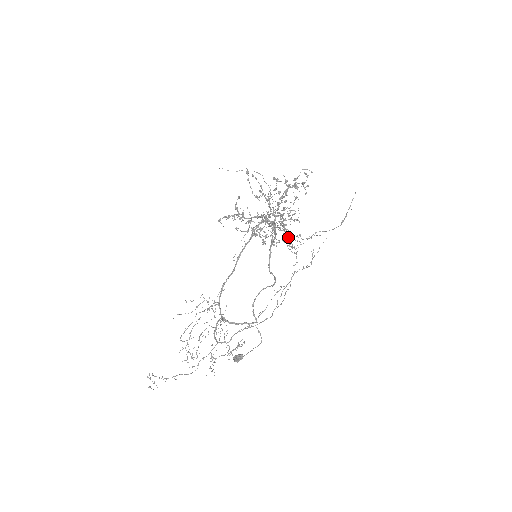
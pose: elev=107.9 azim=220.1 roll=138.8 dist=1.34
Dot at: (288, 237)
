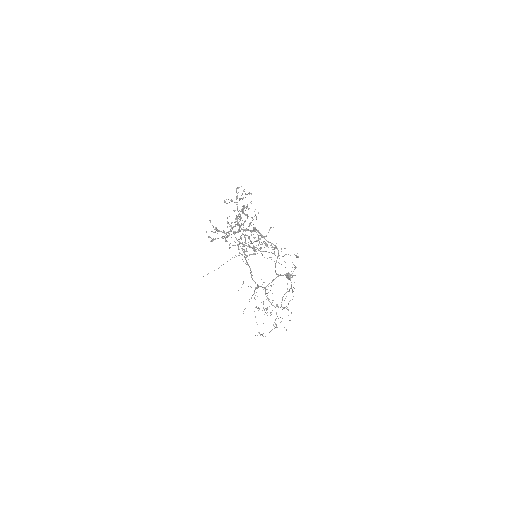
Dot at: (268, 252)
